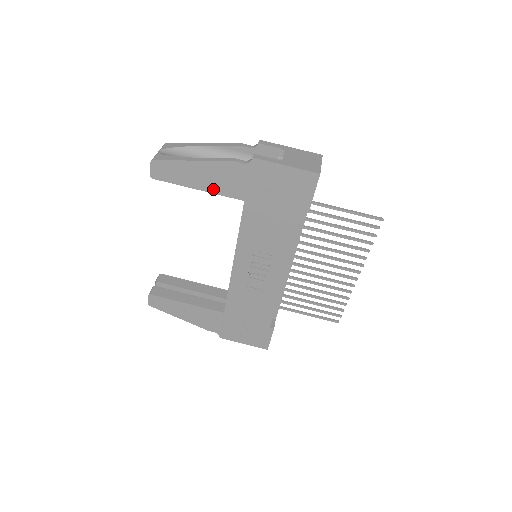
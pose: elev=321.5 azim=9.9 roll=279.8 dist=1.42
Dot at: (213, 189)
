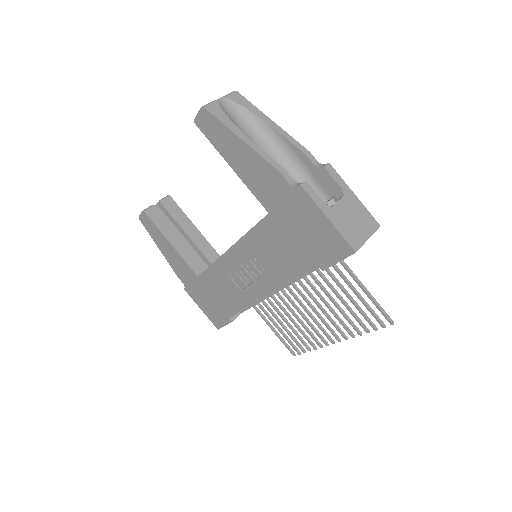
Dot at: (246, 179)
